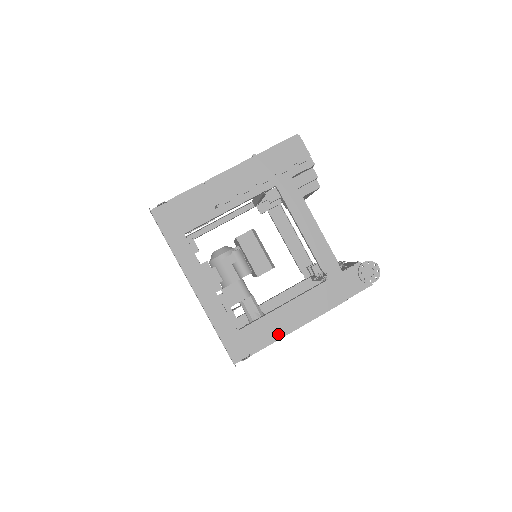
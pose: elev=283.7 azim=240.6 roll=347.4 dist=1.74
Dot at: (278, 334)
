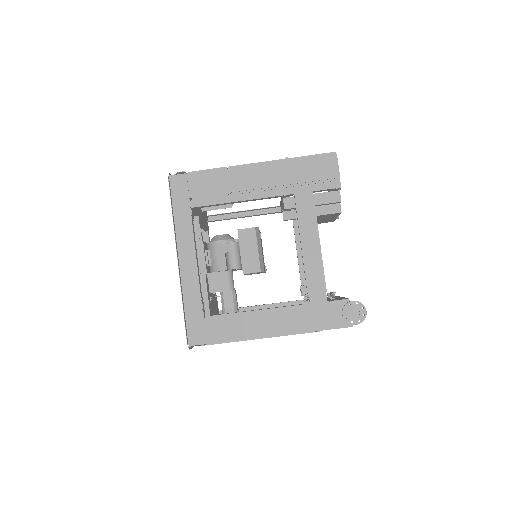
Dot at: (240, 336)
